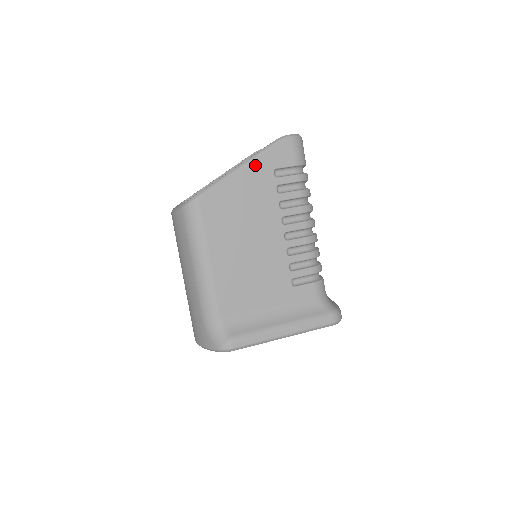
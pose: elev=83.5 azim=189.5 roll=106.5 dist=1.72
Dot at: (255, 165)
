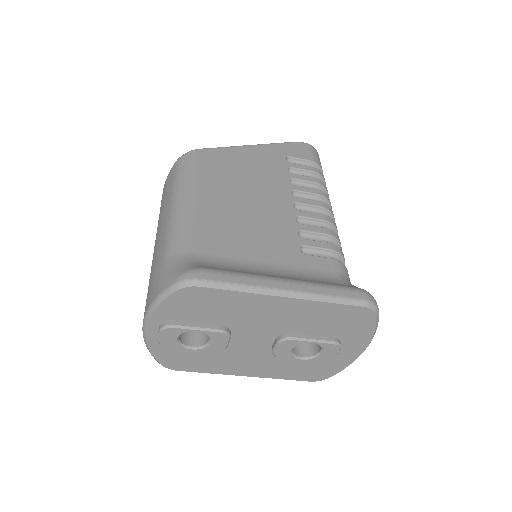
Dot at: (266, 148)
